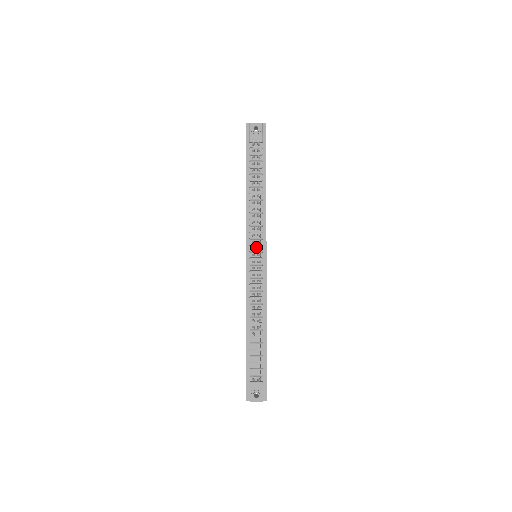
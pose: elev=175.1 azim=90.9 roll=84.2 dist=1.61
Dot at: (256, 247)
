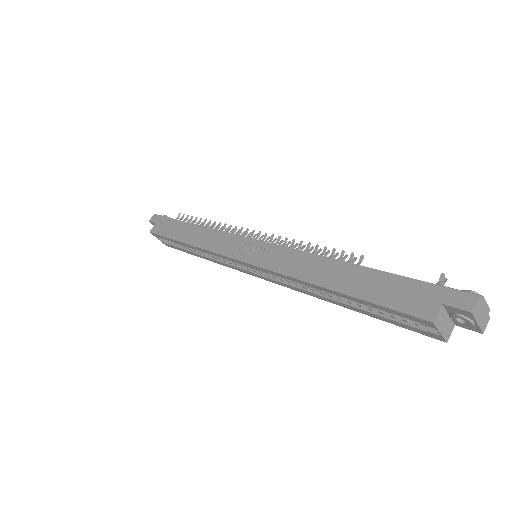
Dot at: occluded
